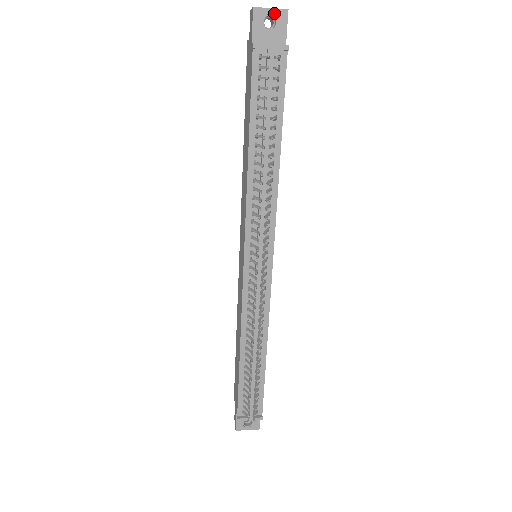
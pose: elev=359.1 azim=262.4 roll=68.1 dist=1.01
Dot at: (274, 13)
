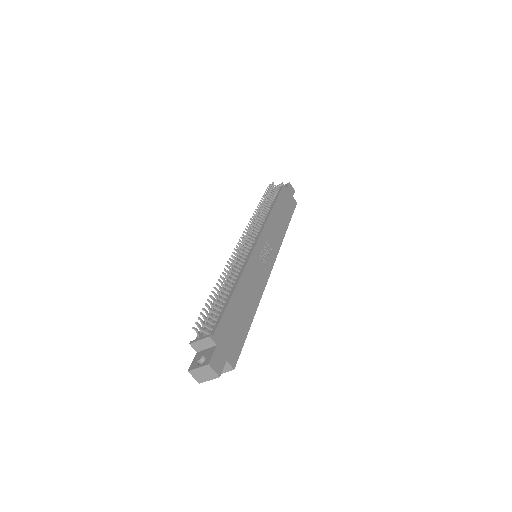
Dot at: occluded
